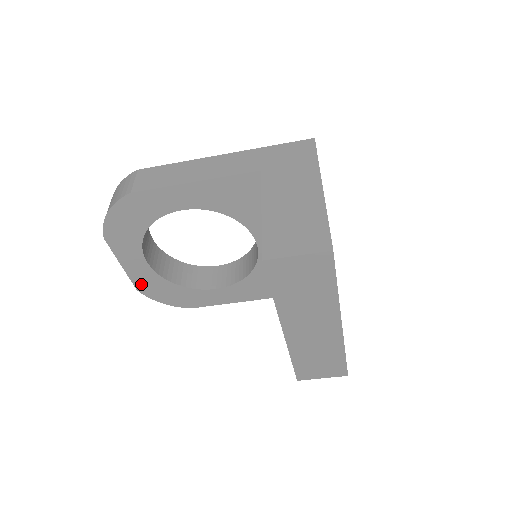
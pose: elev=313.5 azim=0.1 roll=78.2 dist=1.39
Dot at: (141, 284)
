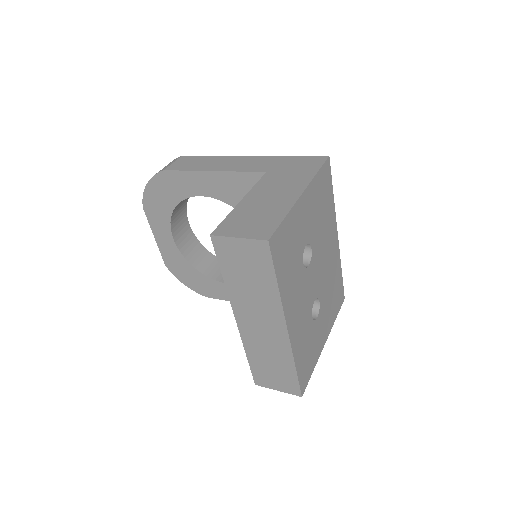
Dot at: (168, 260)
